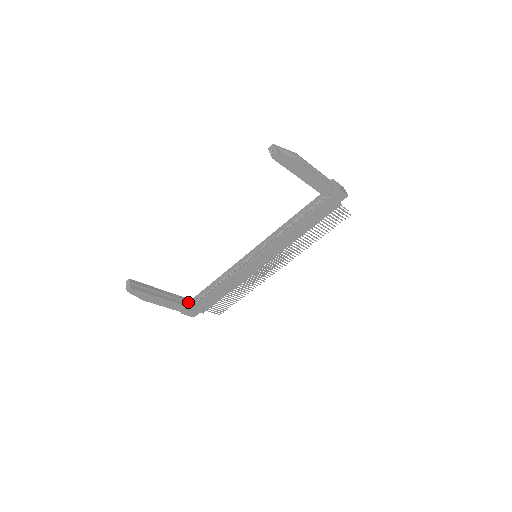
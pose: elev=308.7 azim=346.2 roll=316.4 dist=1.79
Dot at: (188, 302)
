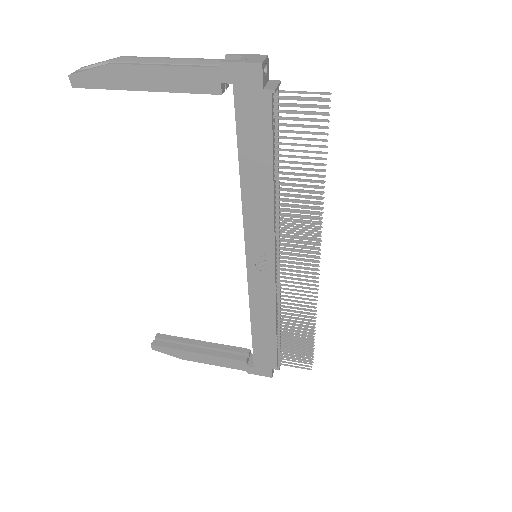
Dot at: occluded
